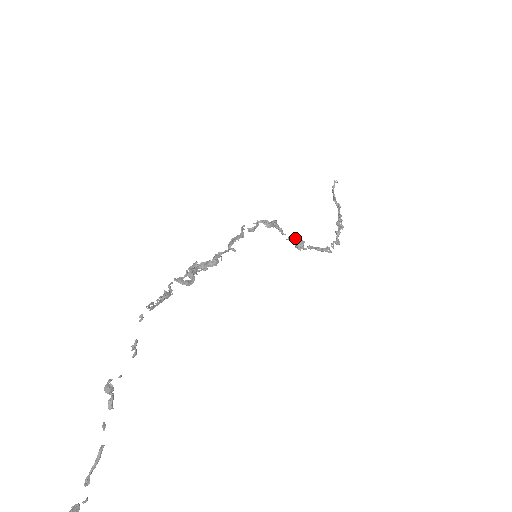
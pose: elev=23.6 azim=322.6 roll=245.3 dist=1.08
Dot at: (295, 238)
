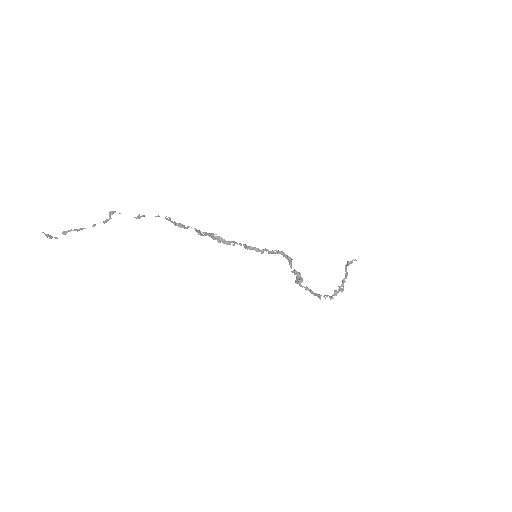
Dot at: (297, 273)
